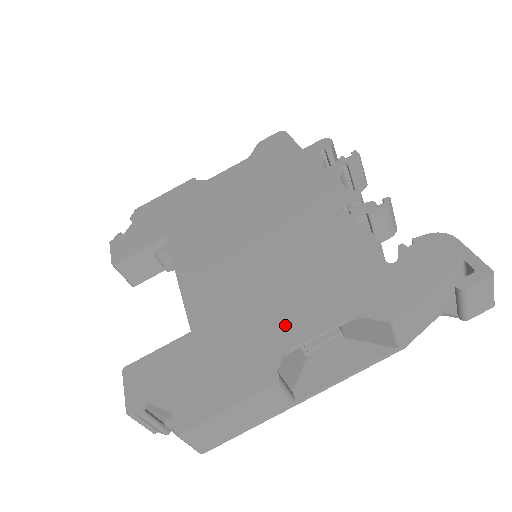
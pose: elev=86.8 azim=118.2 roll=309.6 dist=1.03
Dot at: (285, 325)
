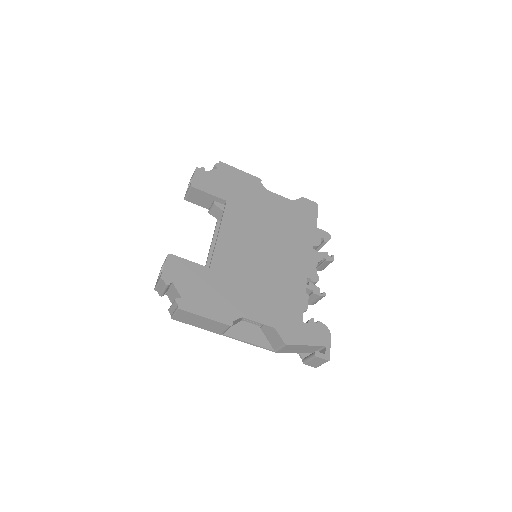
Dot at: (249, 306)
